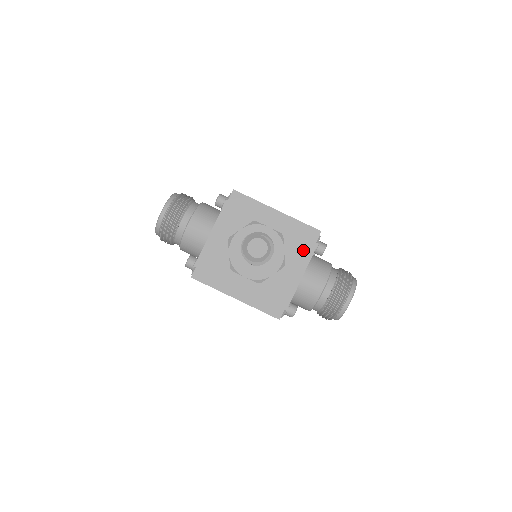
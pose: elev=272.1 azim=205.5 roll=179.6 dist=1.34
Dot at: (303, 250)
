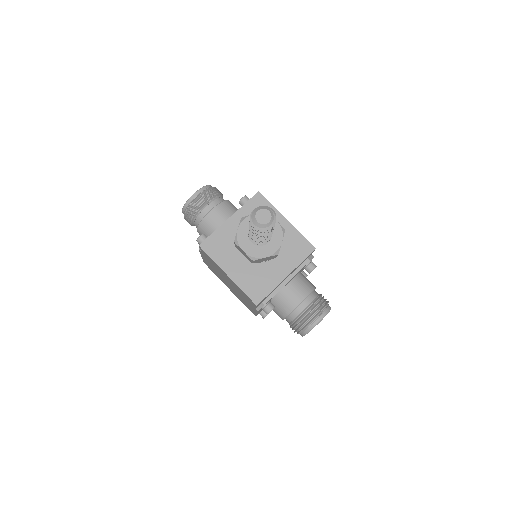
Dot at: (296, 257)
